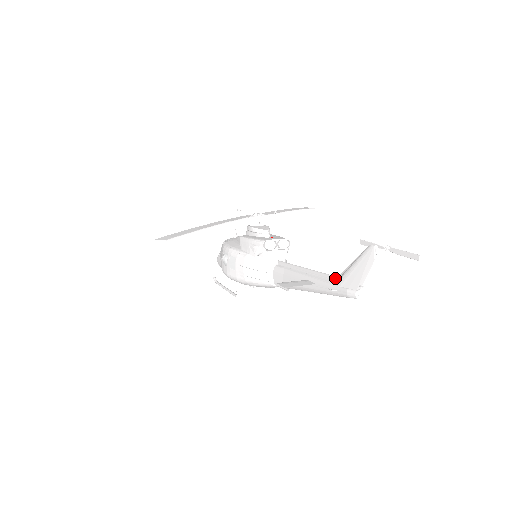
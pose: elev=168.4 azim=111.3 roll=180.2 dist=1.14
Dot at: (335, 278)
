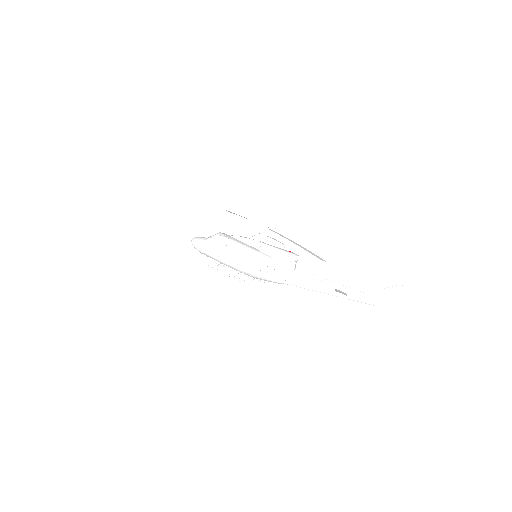
Dot at: (365, 294)
